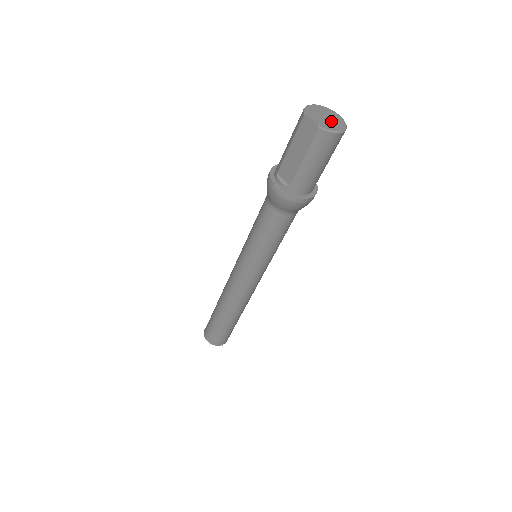
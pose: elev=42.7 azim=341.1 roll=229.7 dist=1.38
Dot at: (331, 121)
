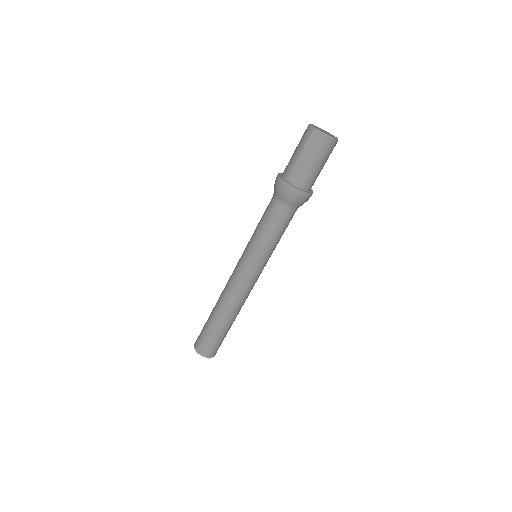
Dot at: (328, 134)
